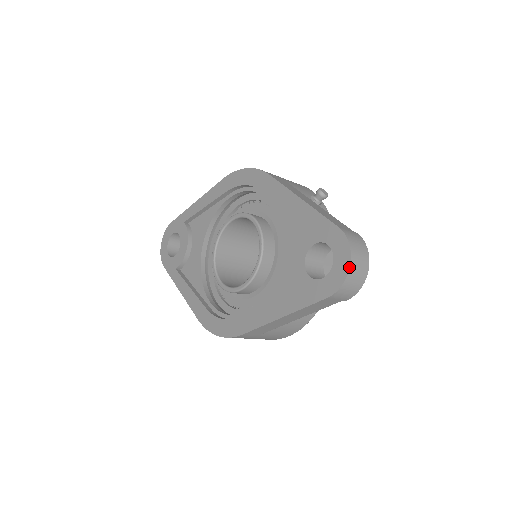
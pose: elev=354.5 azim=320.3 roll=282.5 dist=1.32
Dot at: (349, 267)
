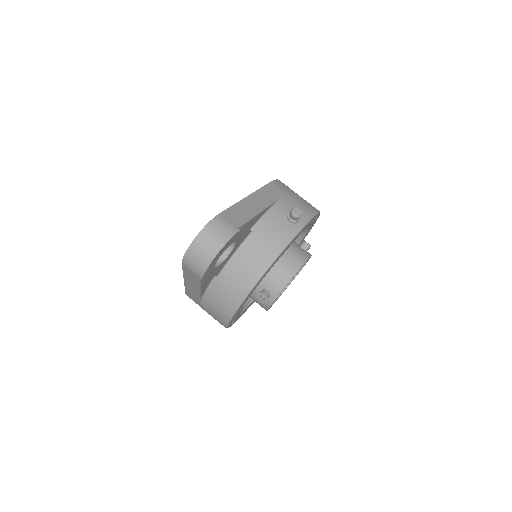
Dot at: (193, 240)
